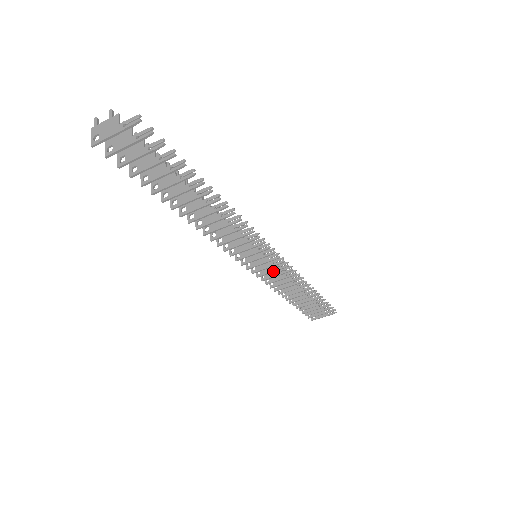
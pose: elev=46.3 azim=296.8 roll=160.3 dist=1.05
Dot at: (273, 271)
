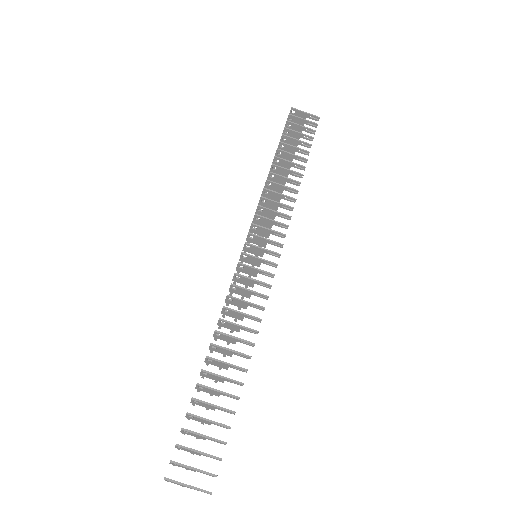
Dot at: (254, 279)
